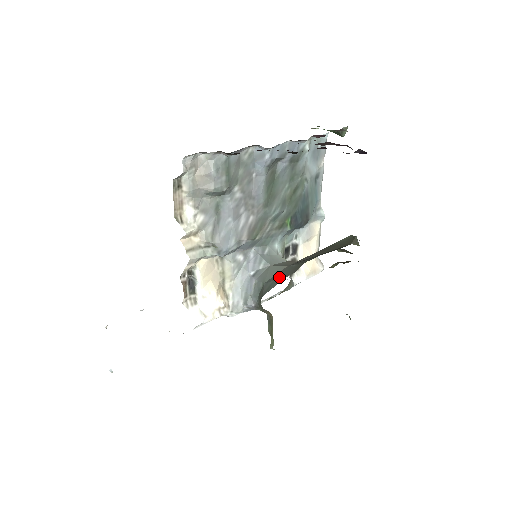
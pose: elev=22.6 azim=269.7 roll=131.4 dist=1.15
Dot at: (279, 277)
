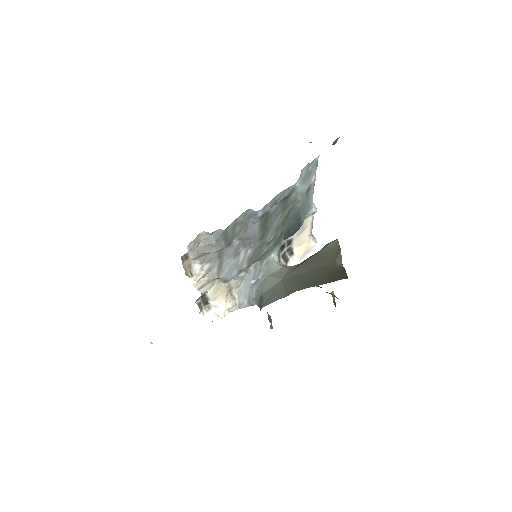
Dot at: (275, 294)
